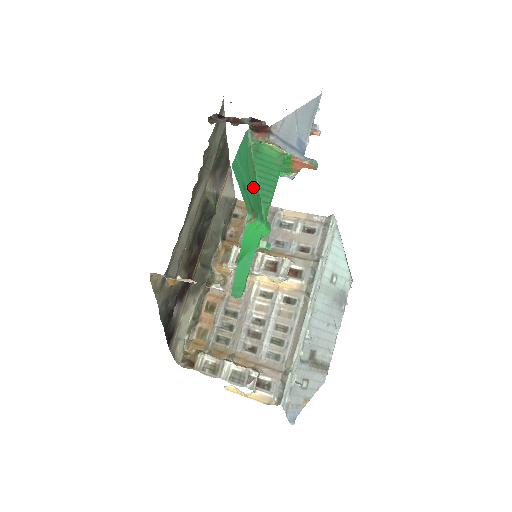
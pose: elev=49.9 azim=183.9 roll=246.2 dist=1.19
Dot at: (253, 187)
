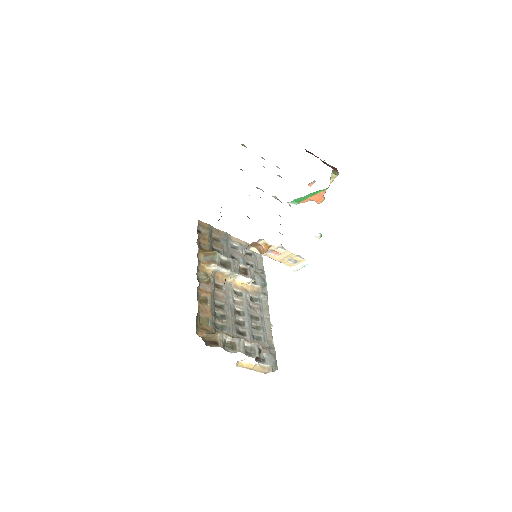
Dot at: occluded
